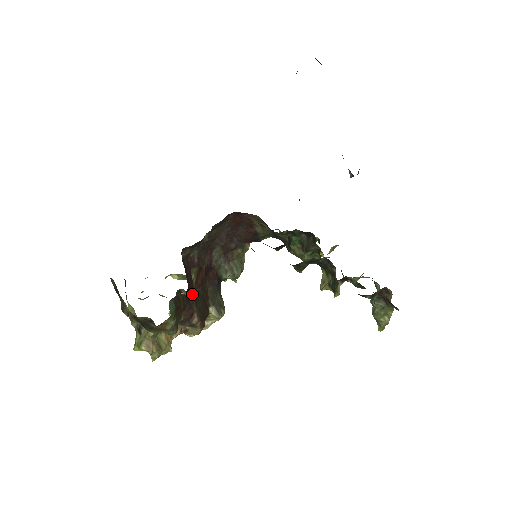
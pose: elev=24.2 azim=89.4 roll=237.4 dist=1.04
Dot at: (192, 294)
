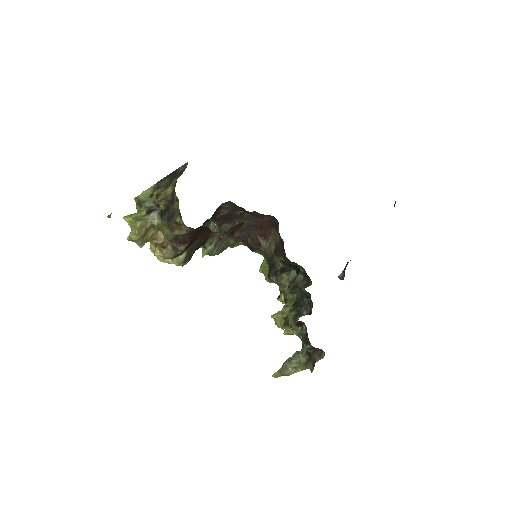
Dot at: (229, 232)
